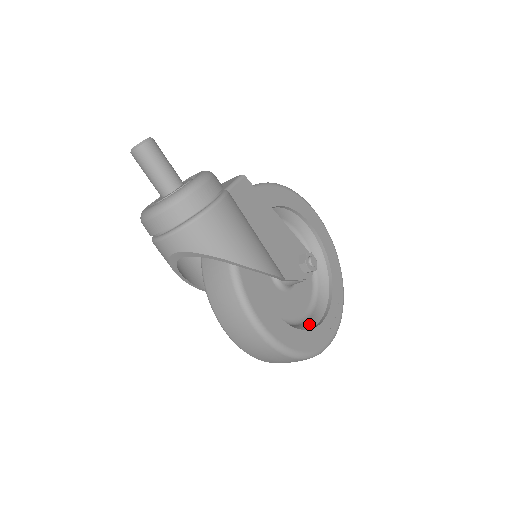
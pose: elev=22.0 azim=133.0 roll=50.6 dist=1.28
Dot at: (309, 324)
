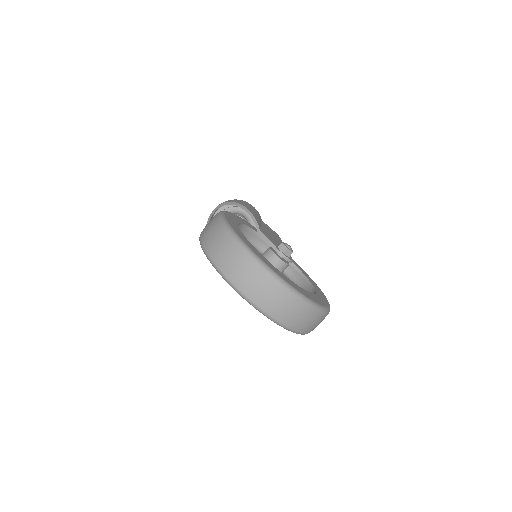
Dot at: occluded
